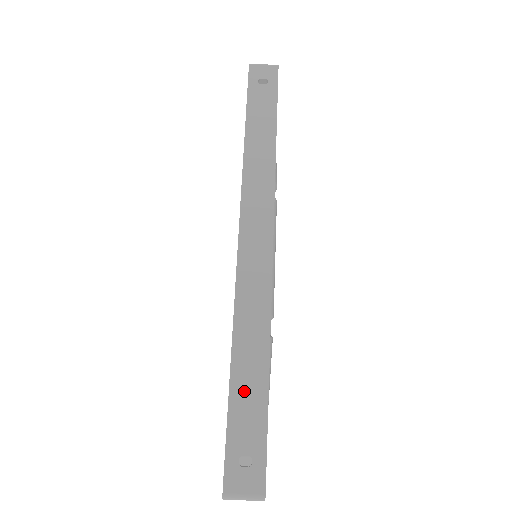
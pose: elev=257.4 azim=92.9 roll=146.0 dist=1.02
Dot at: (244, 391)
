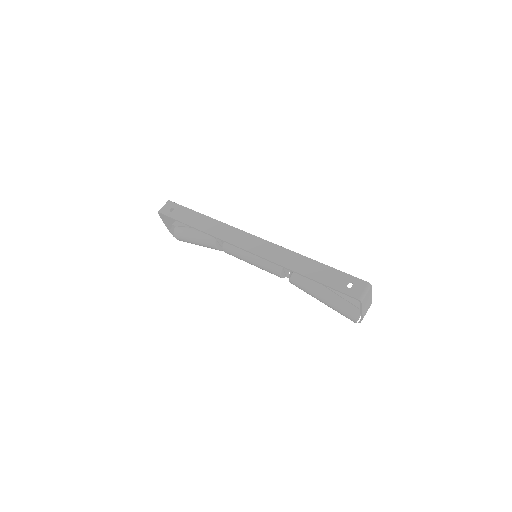
Dot at: (318, 274)
